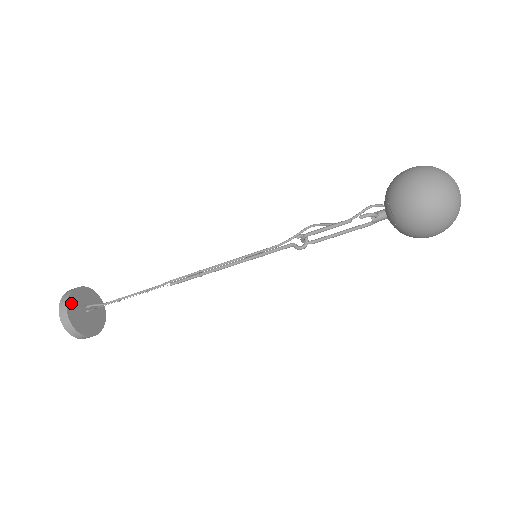
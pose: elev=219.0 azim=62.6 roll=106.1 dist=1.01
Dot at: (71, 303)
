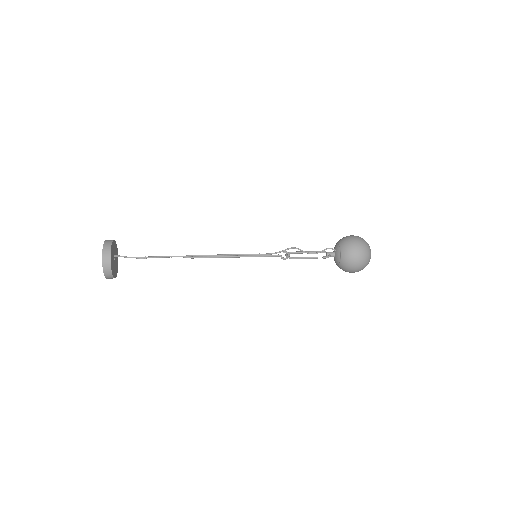
Dot at: (111, 264)
